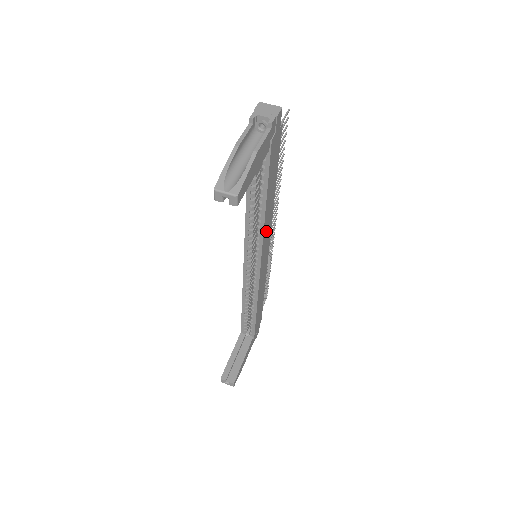
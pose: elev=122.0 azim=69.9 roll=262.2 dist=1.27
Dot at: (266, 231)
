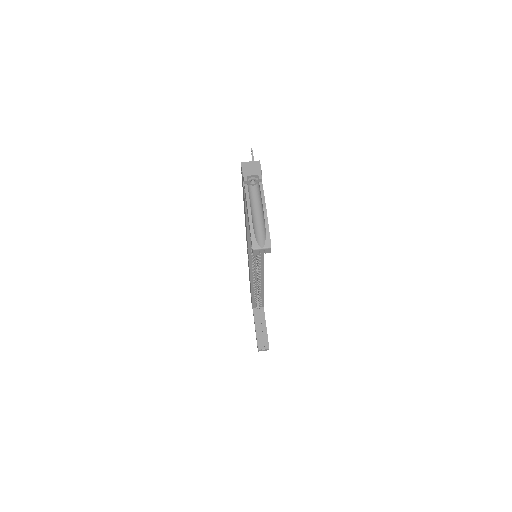
Dot at: occluded
